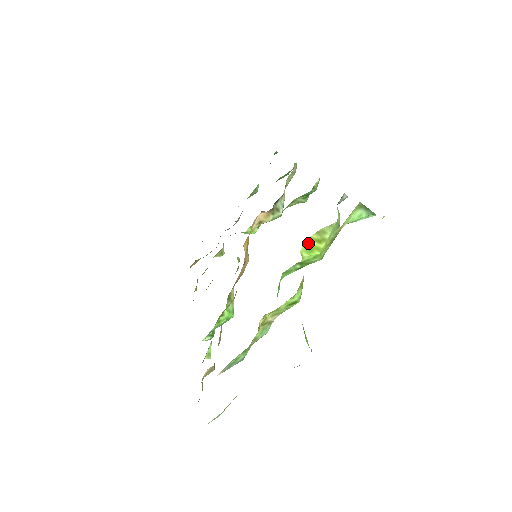
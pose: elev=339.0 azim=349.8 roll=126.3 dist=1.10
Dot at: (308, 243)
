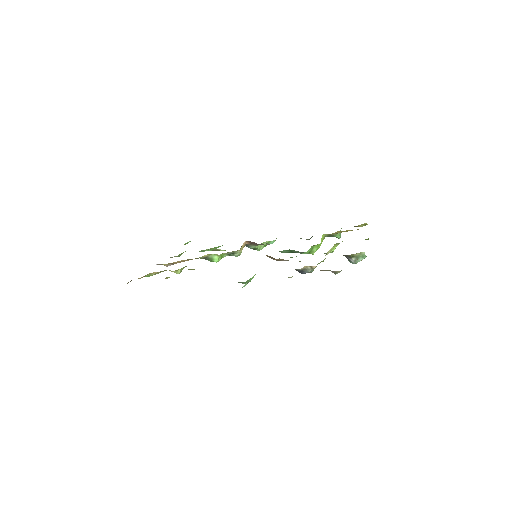
Dot at: (322, 237)
